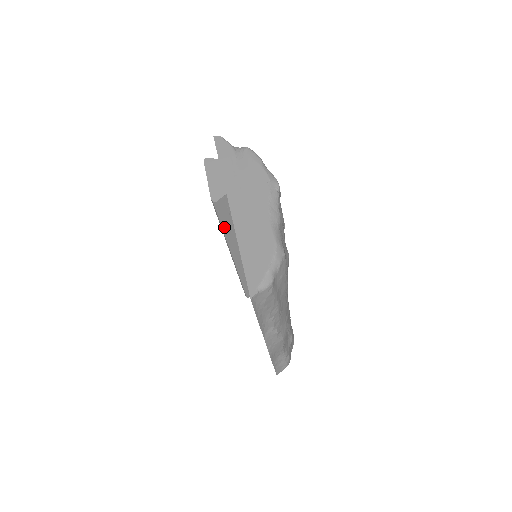
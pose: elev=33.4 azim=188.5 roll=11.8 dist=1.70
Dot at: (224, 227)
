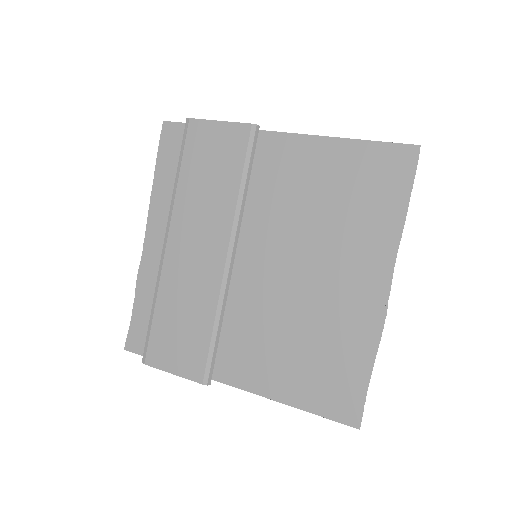
Dot at: occluded
